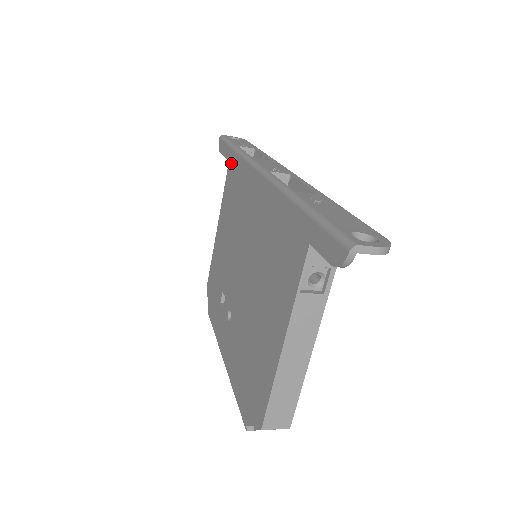
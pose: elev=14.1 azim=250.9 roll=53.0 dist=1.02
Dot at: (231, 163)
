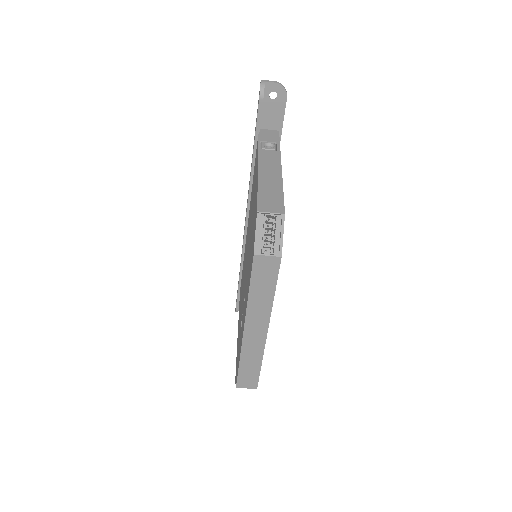
Dot at: (239, 277)
